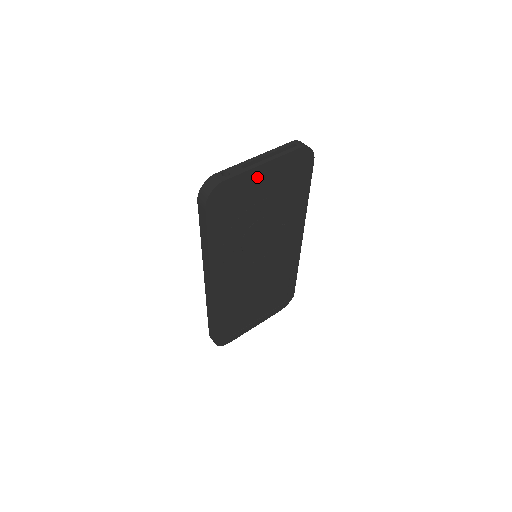
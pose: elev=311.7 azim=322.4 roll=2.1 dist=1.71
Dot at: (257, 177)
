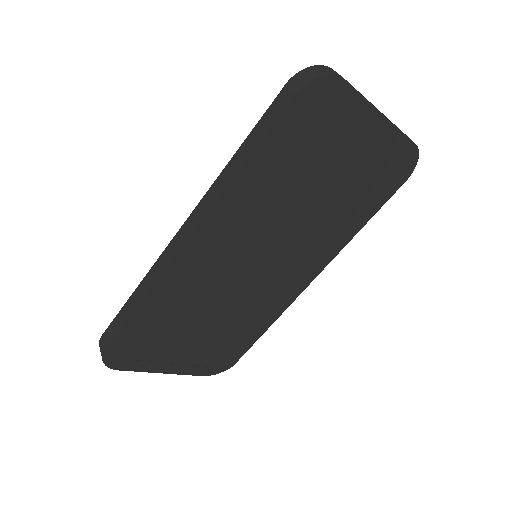
Dot at: (364, 126)
